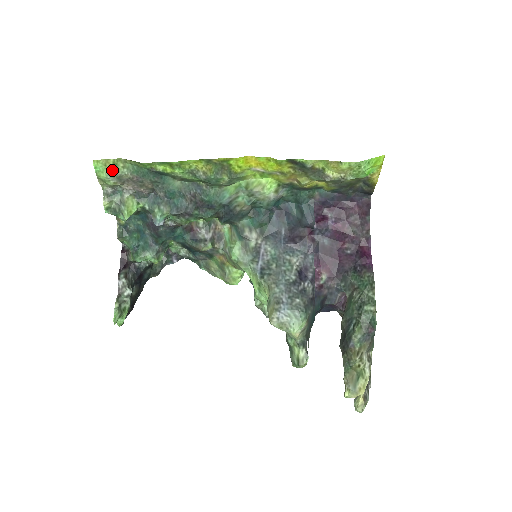
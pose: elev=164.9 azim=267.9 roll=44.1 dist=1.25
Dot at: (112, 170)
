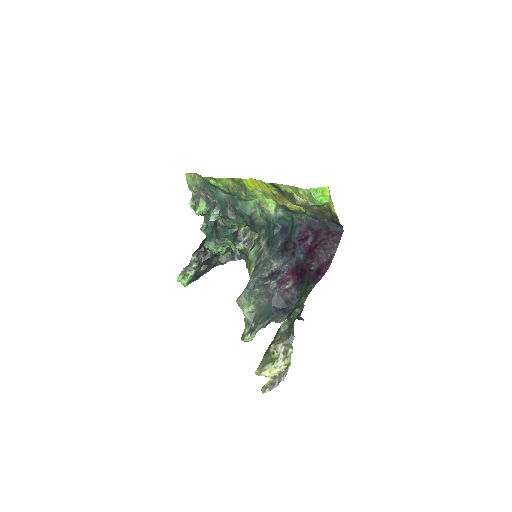
Dot at: (193, 180)
